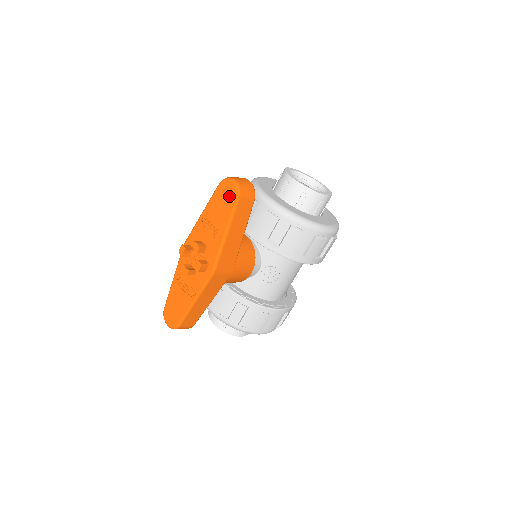
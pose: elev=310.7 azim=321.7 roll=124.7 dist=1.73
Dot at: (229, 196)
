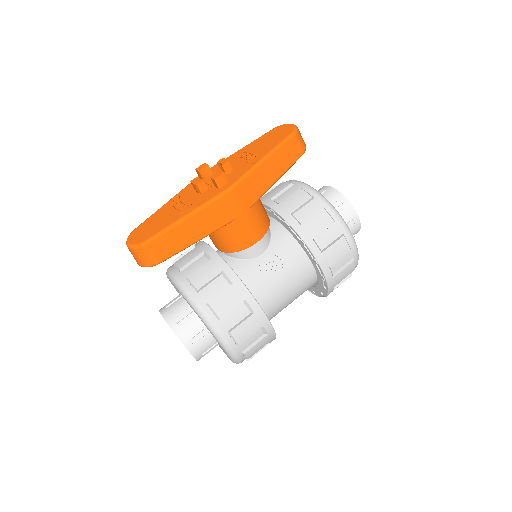
Dot at: (283, 133)
